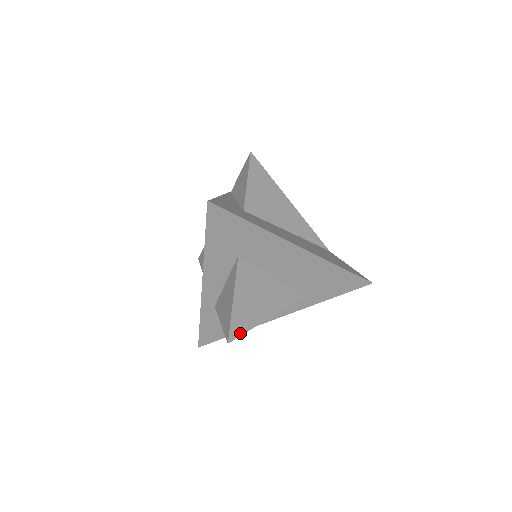
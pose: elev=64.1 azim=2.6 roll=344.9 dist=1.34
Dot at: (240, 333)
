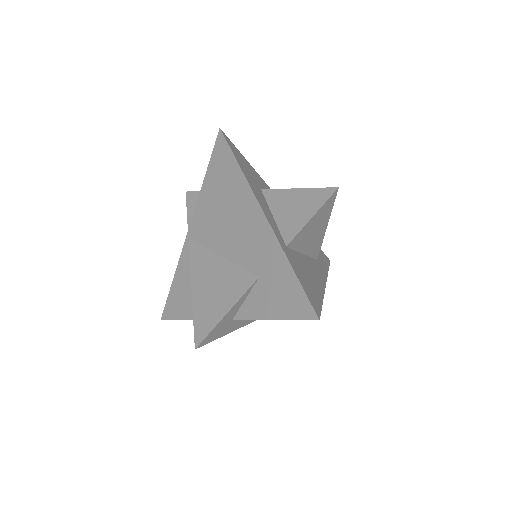
Dot at: (332, 199)
